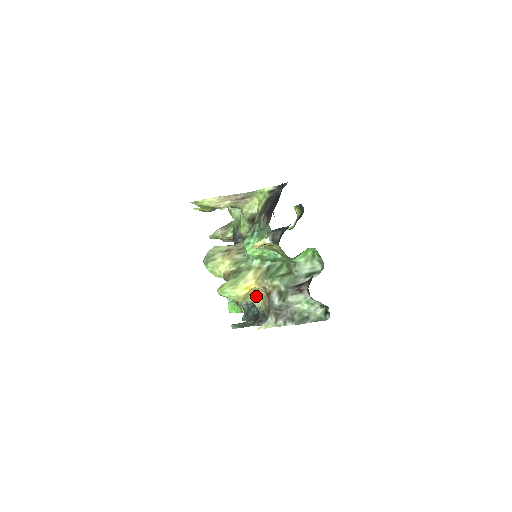
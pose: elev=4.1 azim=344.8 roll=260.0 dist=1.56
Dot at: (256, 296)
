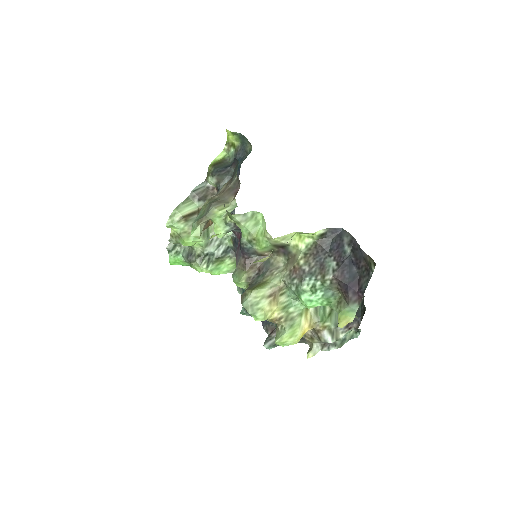
Dot at: occluded
